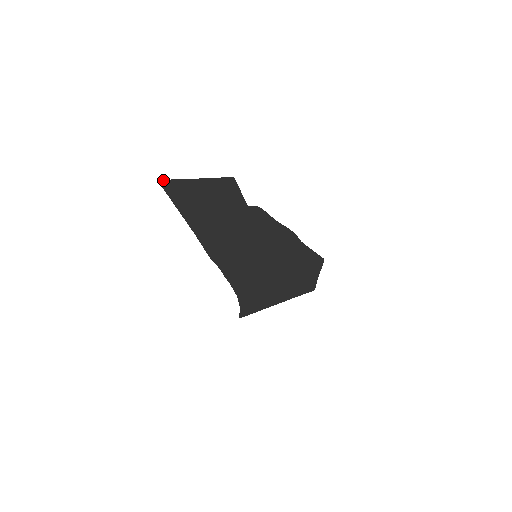
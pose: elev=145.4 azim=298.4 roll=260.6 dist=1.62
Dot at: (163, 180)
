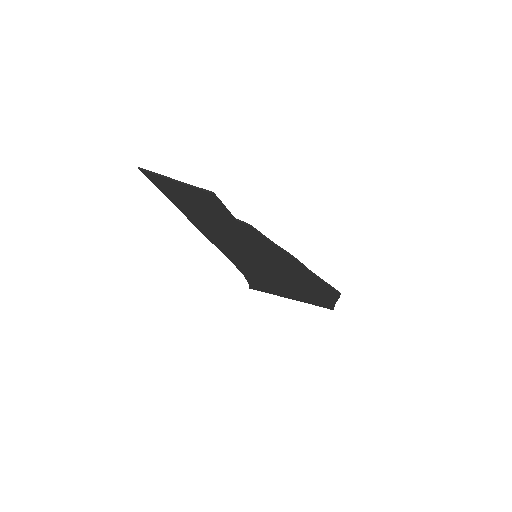
Dot at: (143, 169)
